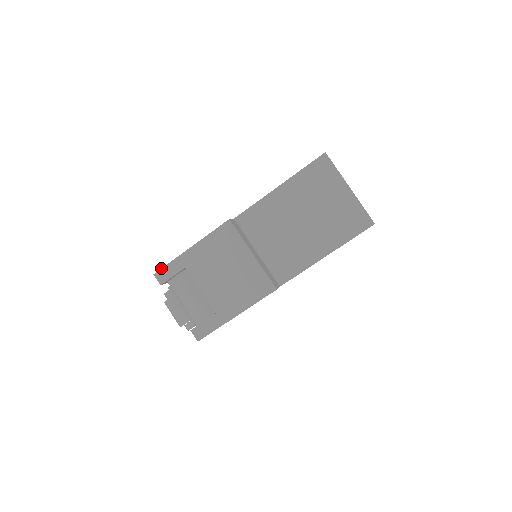
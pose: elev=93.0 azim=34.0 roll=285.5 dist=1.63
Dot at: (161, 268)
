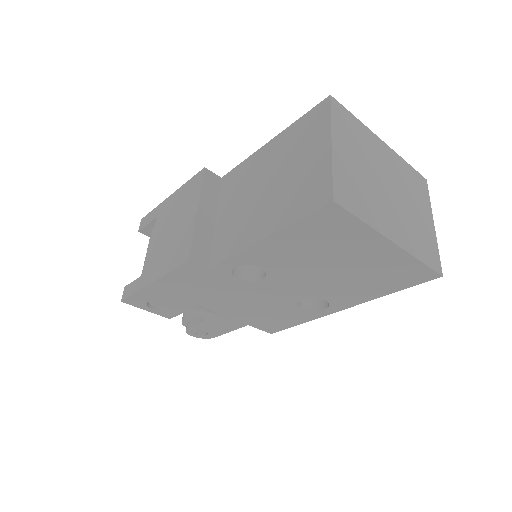
Dot at: (147, 214)
